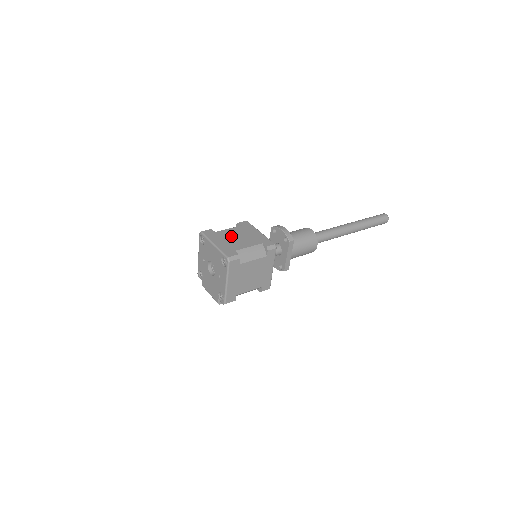
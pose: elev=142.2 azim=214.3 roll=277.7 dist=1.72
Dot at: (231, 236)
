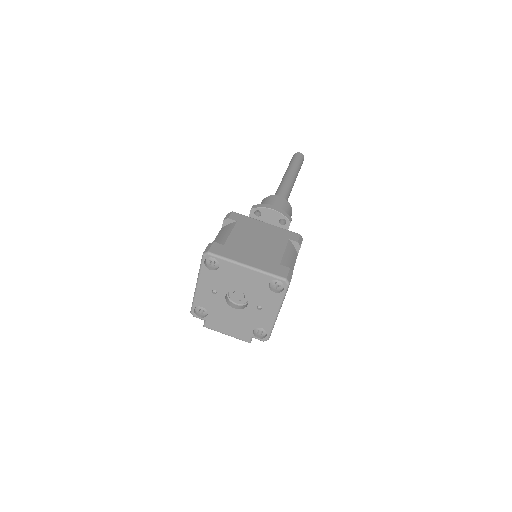
Dot at: (248, 243)
